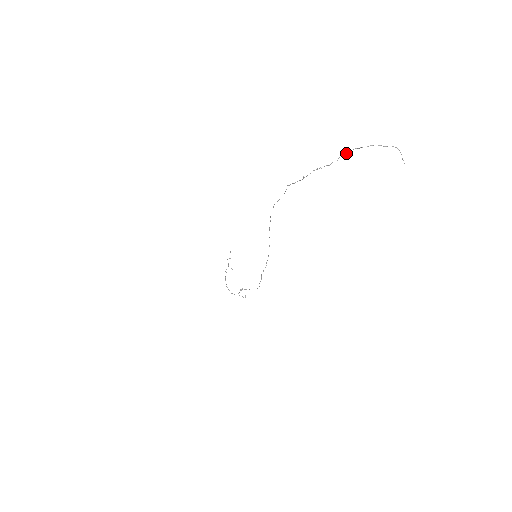
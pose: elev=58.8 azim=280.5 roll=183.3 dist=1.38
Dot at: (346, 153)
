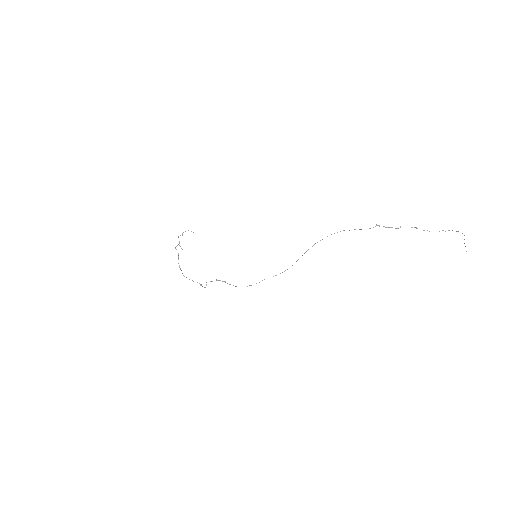
Dot at: (448, 230)
